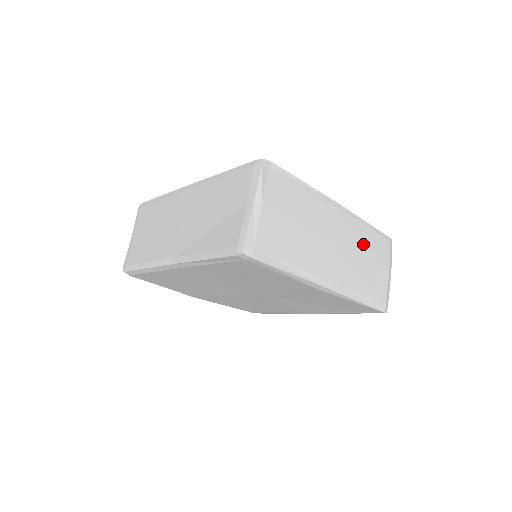
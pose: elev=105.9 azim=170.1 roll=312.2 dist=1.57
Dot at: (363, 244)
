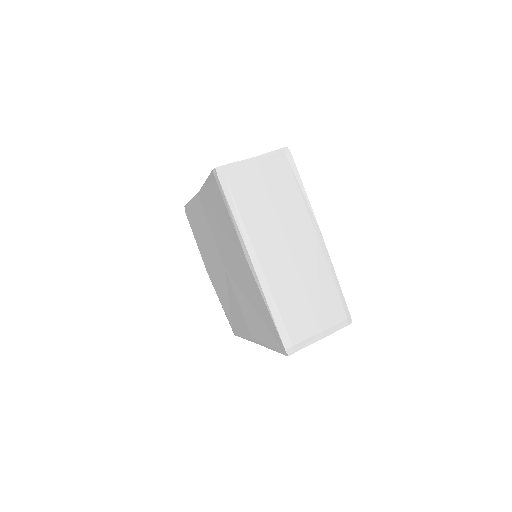
Dot at: (316, 283)
